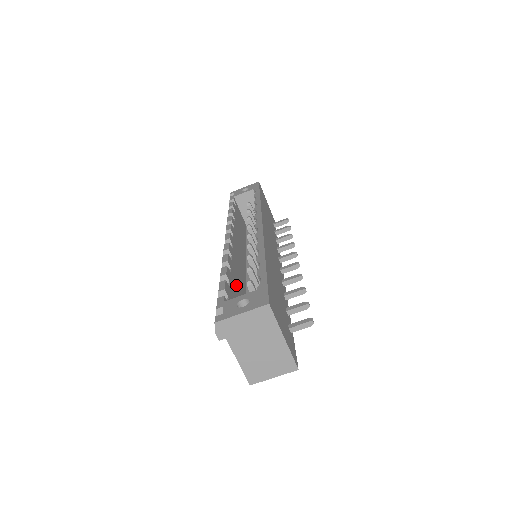
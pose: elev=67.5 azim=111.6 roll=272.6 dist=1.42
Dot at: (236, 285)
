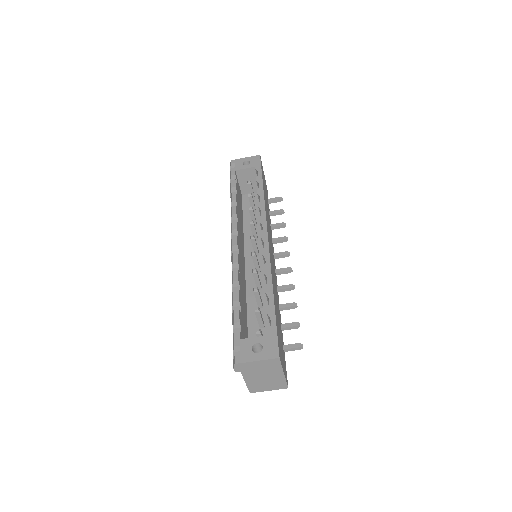
Dot at: (242, 300)
